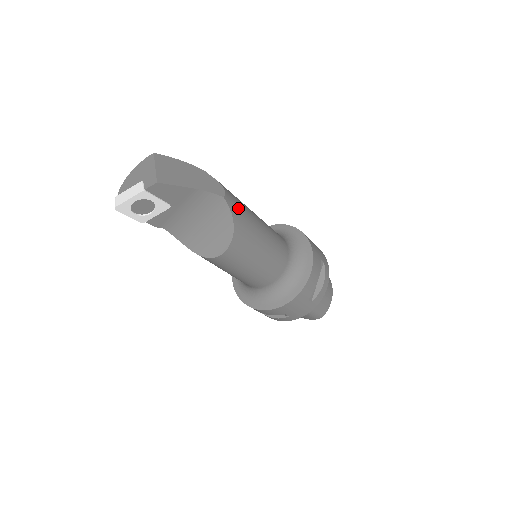
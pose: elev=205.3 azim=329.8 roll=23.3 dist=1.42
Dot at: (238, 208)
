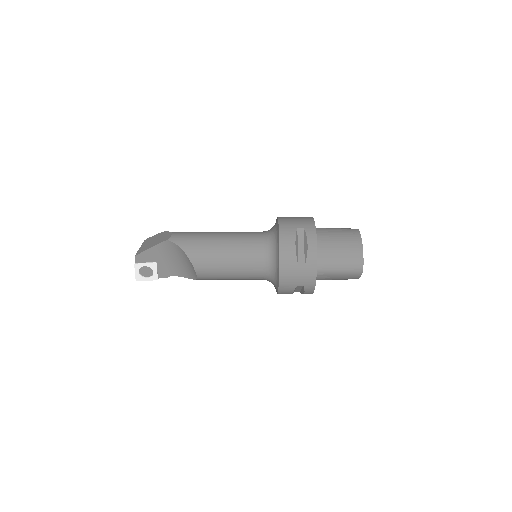
Dot at: (186, 239)
